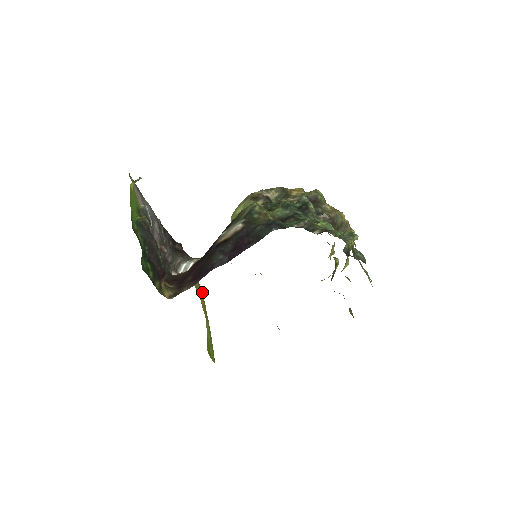
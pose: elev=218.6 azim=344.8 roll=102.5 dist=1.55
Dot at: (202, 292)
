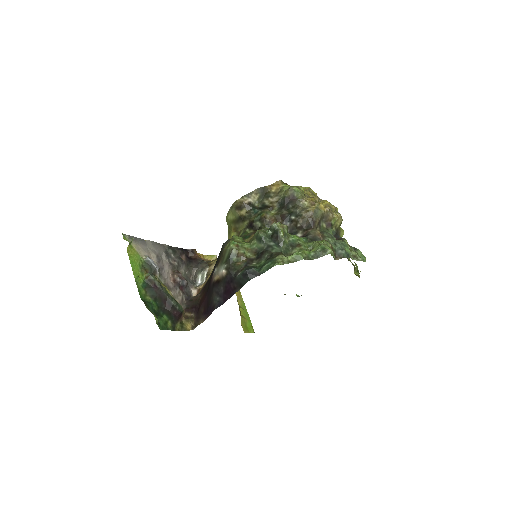
Dot at: occluded
